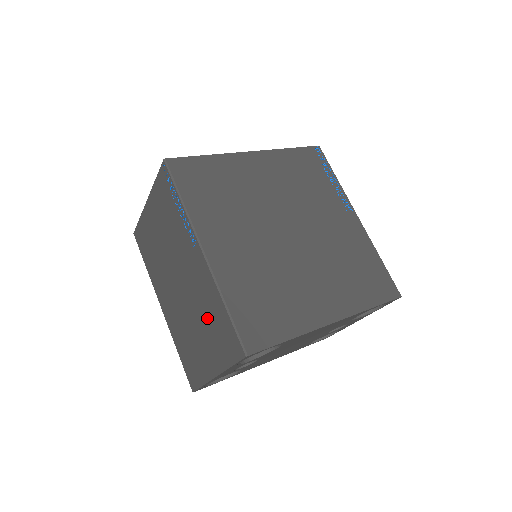
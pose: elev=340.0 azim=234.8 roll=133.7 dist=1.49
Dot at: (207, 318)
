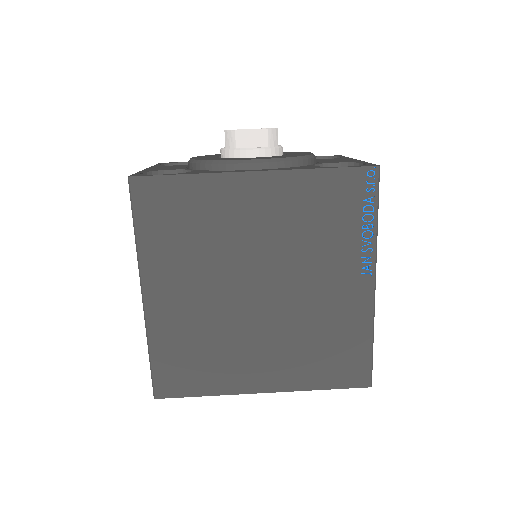
Dot at: occluded
